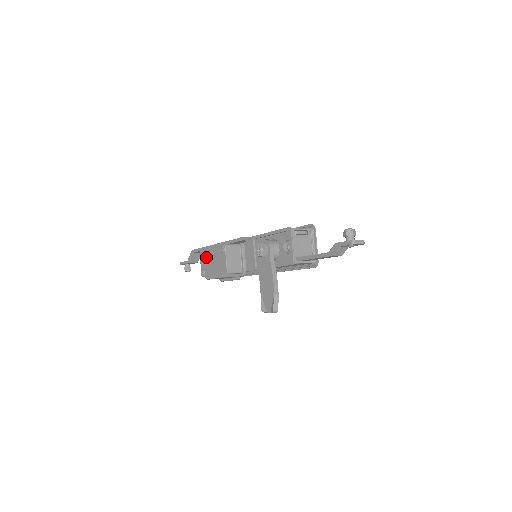
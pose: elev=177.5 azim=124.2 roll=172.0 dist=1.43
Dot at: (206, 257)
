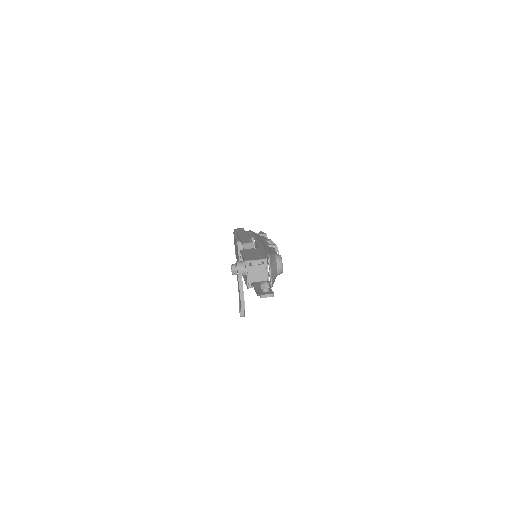
Dot at: occluded
